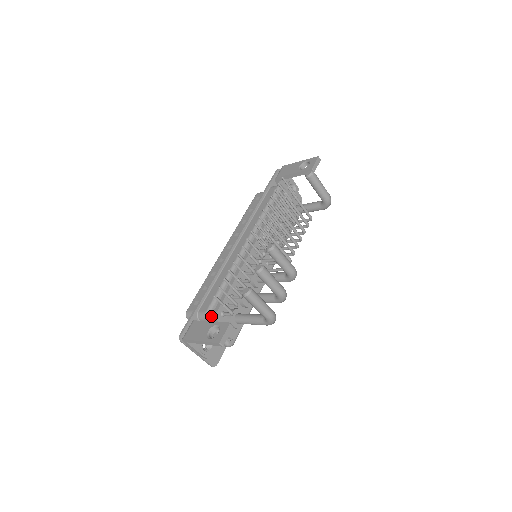
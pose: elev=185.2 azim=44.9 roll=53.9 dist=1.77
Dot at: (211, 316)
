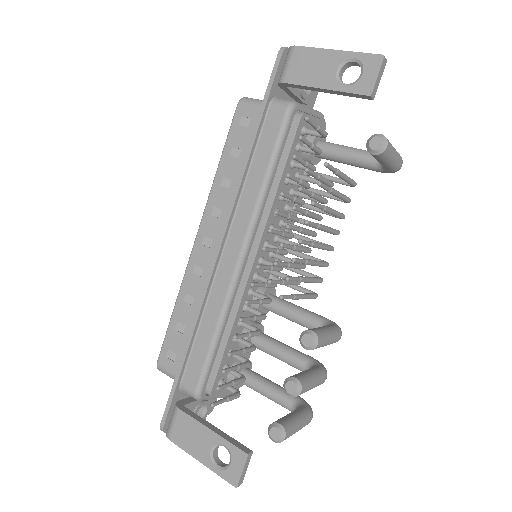
Dot at: (204, 394)
